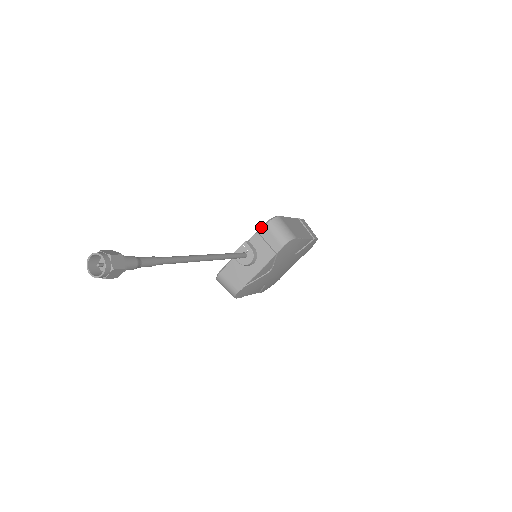
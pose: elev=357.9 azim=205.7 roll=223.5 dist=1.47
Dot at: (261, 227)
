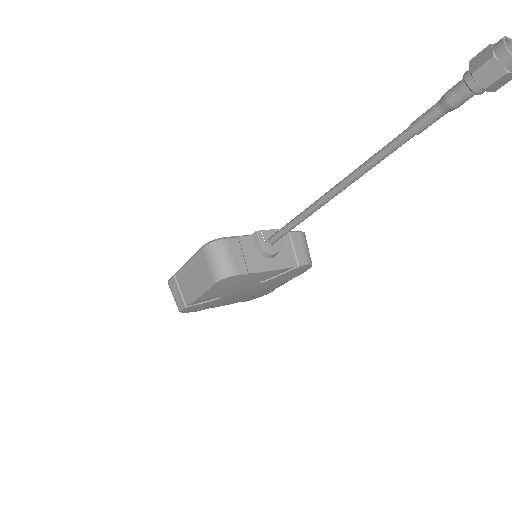
Dot at: occluded
